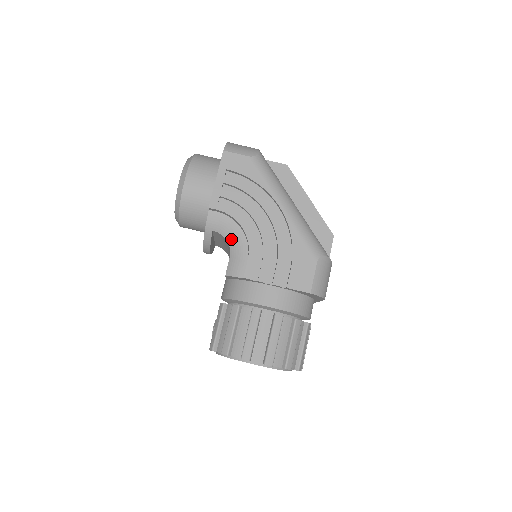
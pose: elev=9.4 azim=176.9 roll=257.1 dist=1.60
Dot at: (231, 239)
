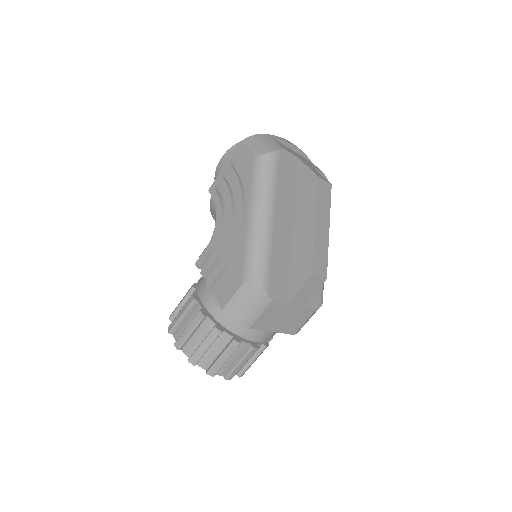
Dot at: occluded
